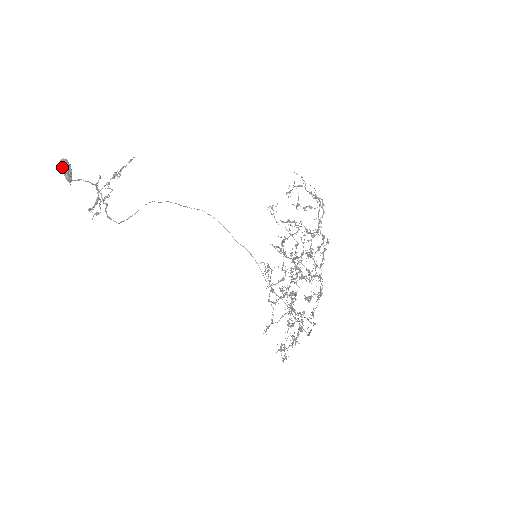
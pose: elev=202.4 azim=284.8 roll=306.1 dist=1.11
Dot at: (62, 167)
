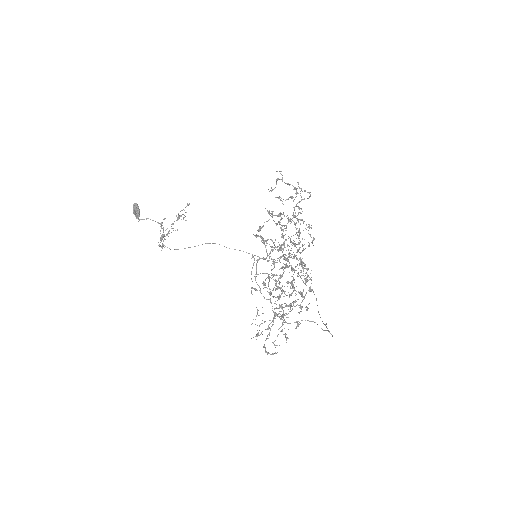
Dot at: (133, 208)
